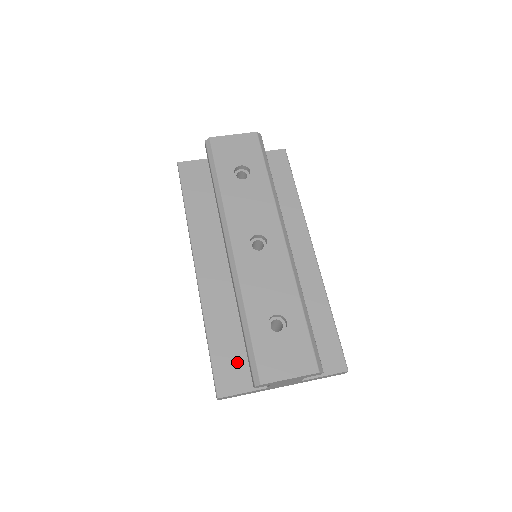
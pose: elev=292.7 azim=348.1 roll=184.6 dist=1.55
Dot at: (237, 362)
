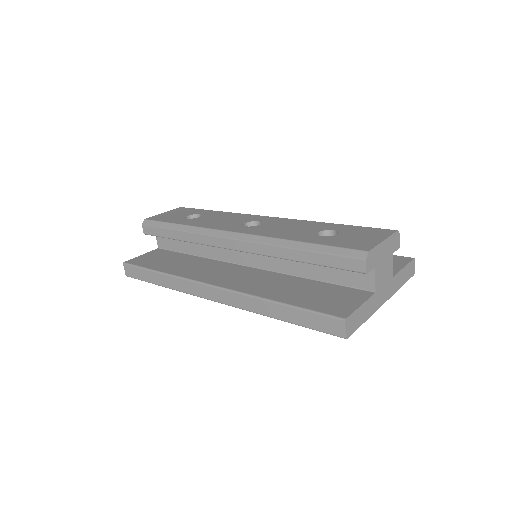
Dot at: (327, 297)
